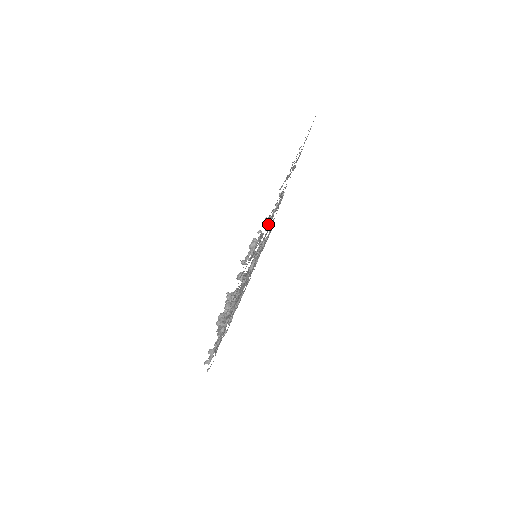
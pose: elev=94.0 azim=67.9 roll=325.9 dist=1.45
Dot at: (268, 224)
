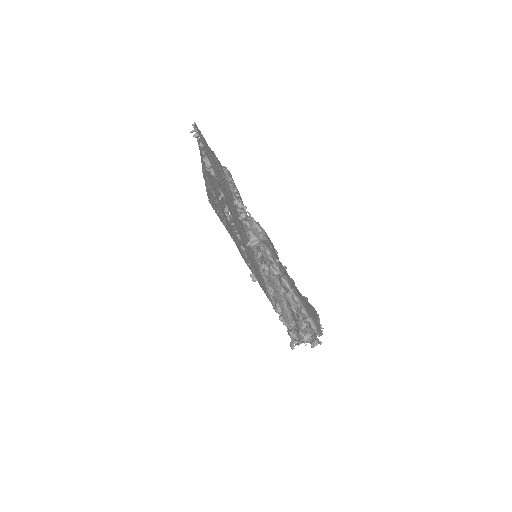
Dot at: (226, 205)
